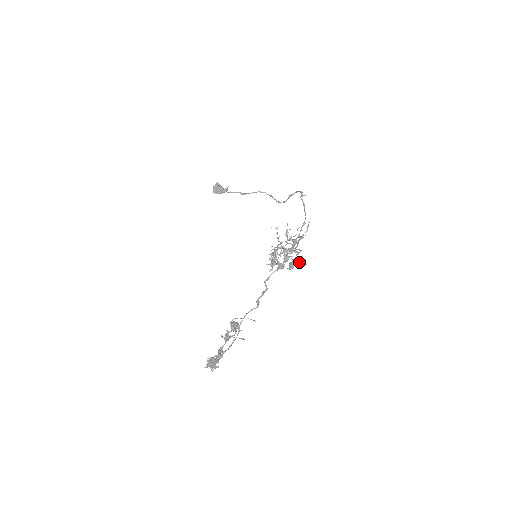
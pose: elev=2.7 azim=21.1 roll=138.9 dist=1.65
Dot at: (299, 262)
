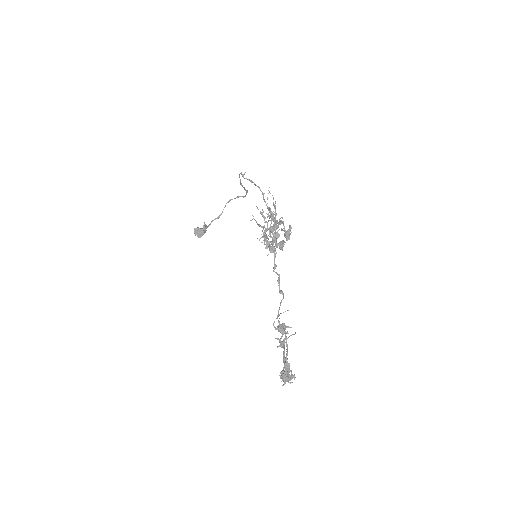
Dot at: (290, 227)
